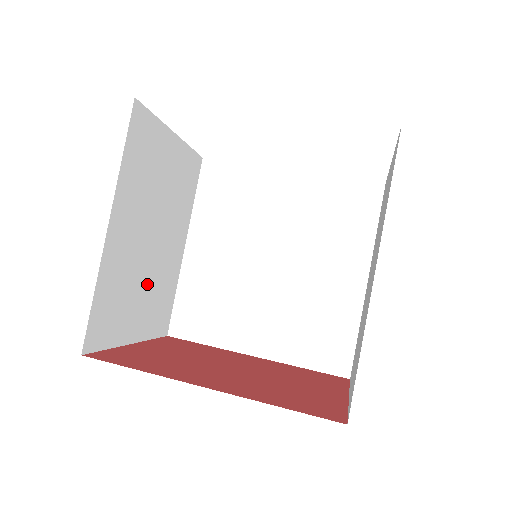
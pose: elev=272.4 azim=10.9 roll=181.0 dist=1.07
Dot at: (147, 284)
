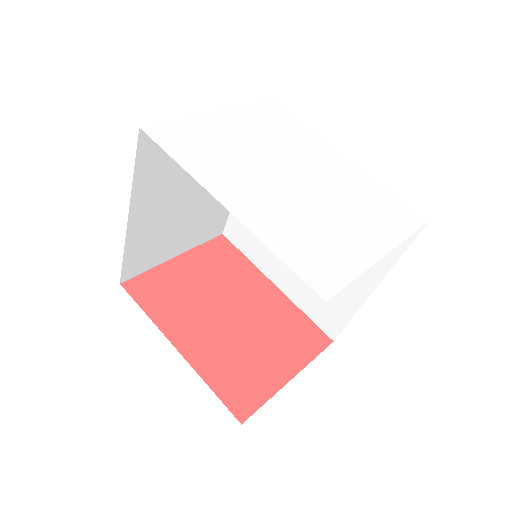
Dot at: (188, 222)
